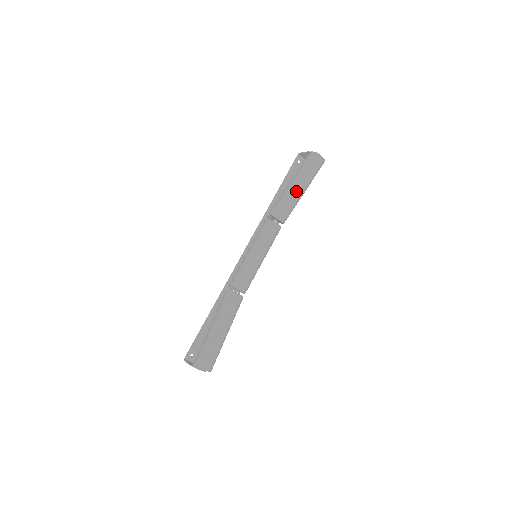
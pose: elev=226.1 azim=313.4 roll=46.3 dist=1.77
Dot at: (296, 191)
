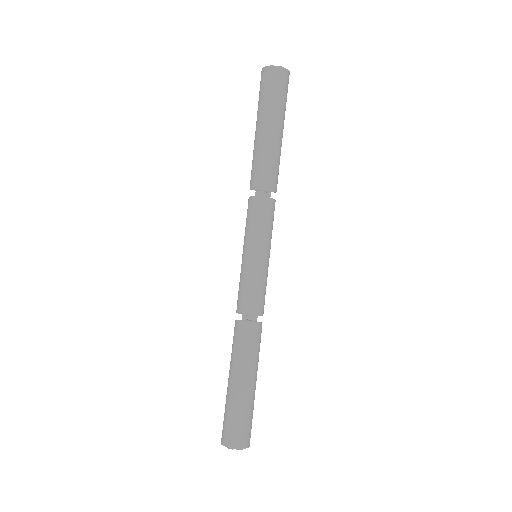
Dot at: (263, 138)
